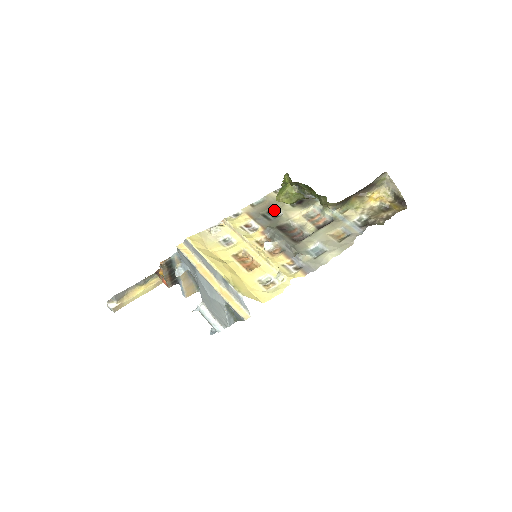
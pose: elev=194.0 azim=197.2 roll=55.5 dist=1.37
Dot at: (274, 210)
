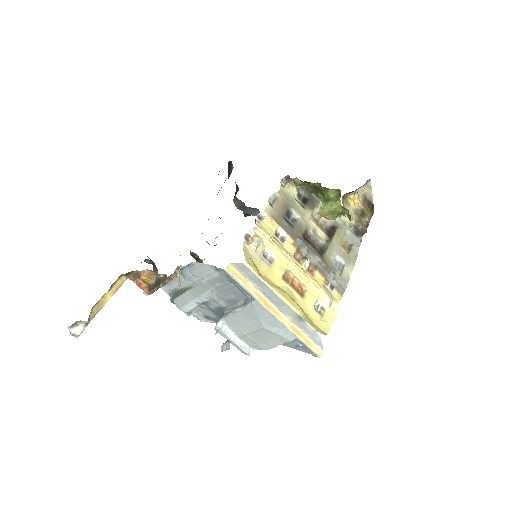
Dot at: (290, 212)
